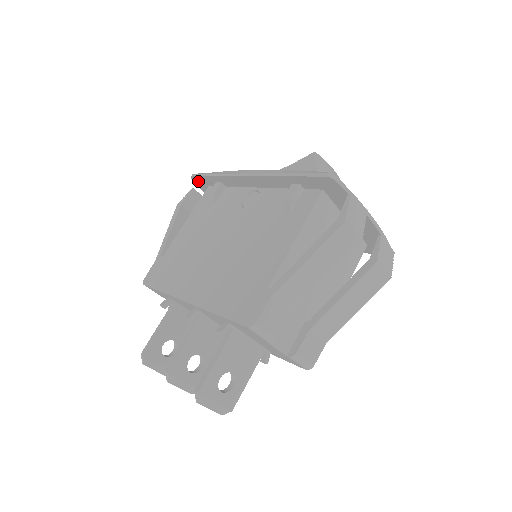
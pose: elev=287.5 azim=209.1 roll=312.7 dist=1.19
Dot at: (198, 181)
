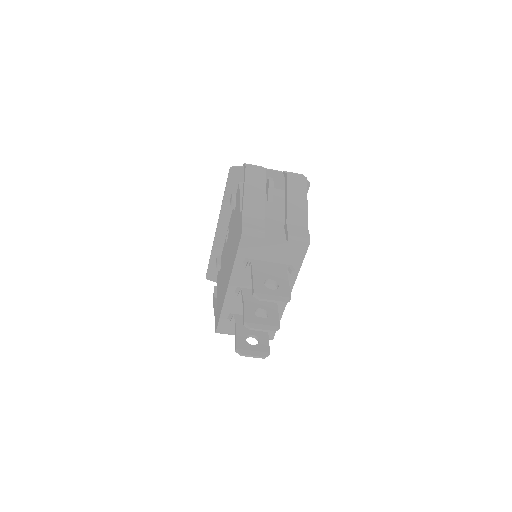
Dot at: (211, 276)
